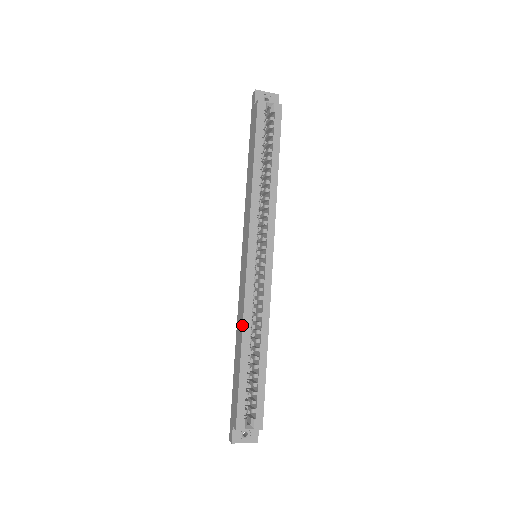
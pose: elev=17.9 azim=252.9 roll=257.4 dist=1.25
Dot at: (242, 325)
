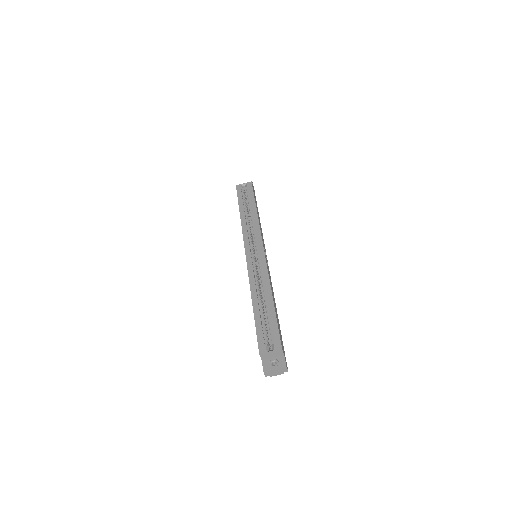
Dot at: (250, 290)
